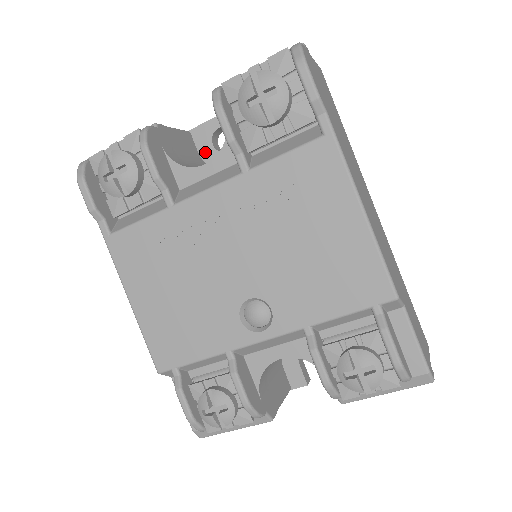
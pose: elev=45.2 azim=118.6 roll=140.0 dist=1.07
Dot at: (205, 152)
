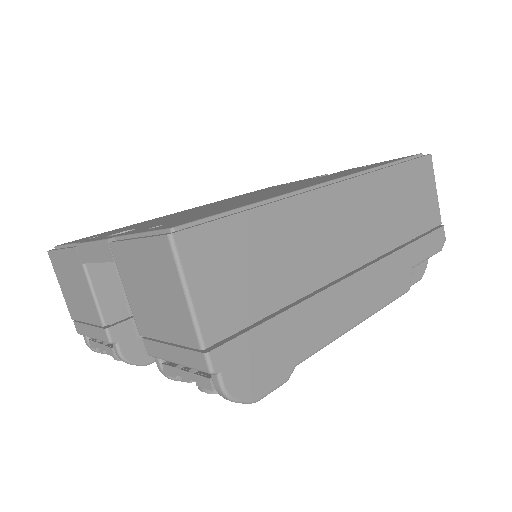
Dot at: occluded
